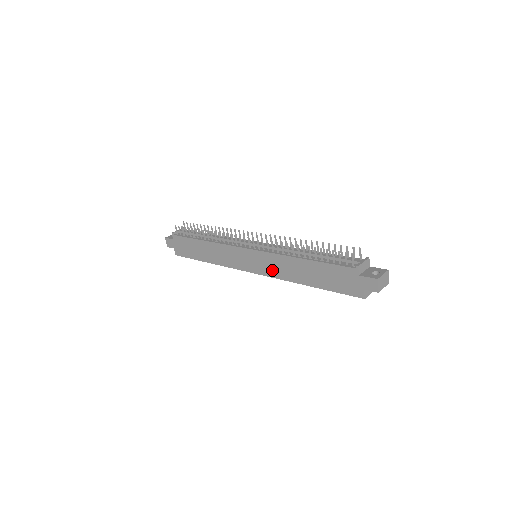
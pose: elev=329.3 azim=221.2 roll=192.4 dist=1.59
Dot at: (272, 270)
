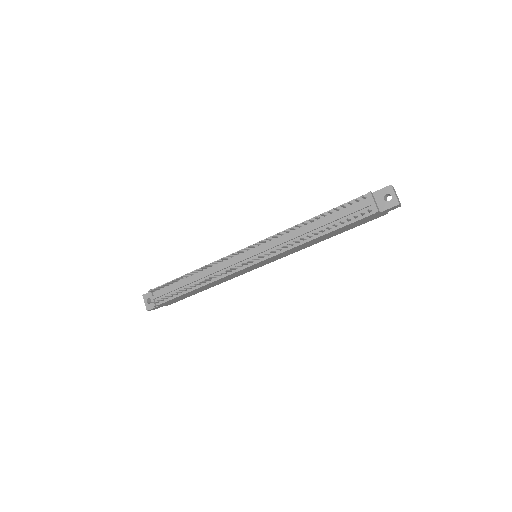
Dot at: occluded
